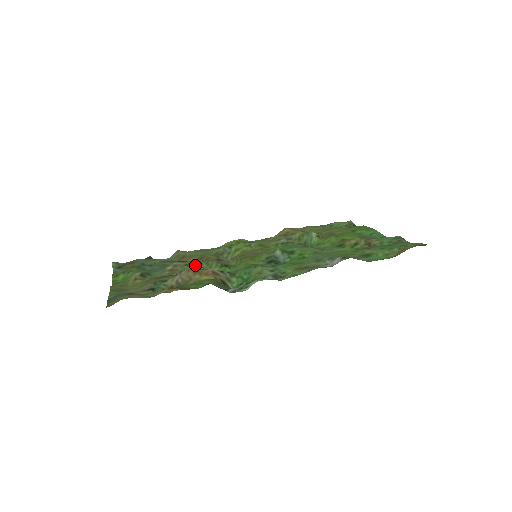
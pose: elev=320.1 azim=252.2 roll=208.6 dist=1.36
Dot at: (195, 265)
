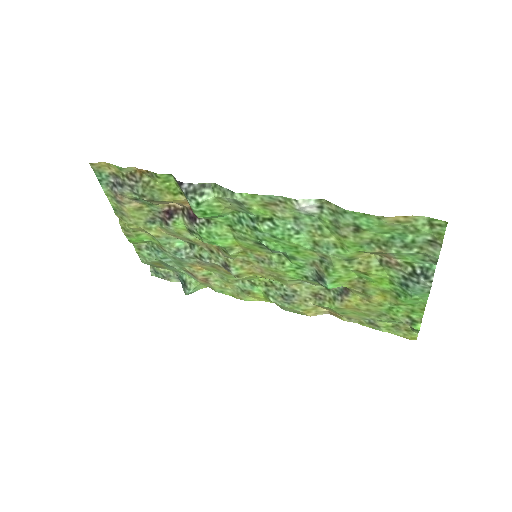
Dot at: (195, 238)
